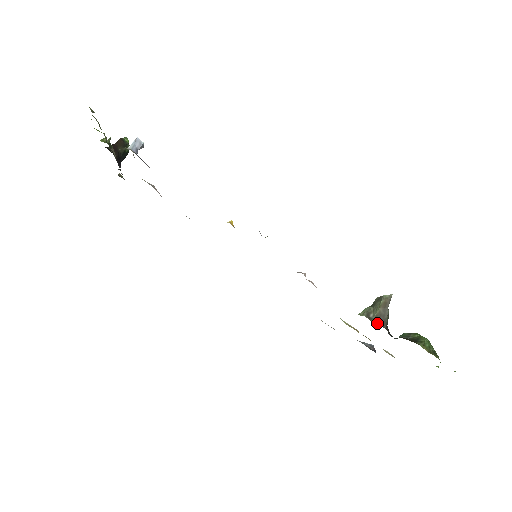
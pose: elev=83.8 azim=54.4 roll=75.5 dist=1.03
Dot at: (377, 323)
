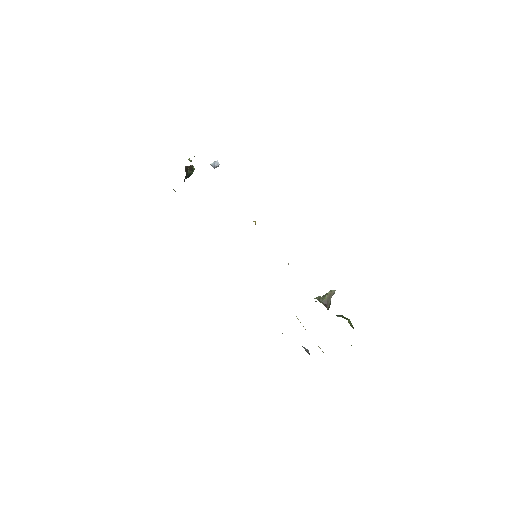
Dot at: (324, 304)
